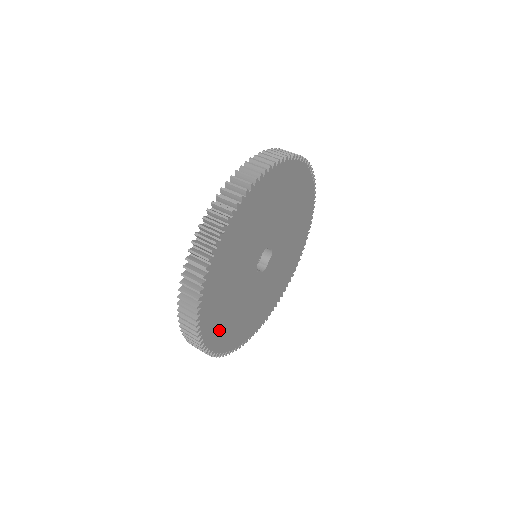
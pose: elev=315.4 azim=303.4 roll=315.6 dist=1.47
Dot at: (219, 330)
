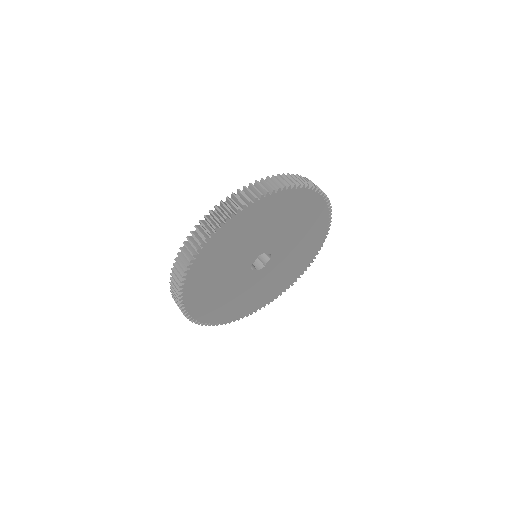
Dot at: (207, 308)
